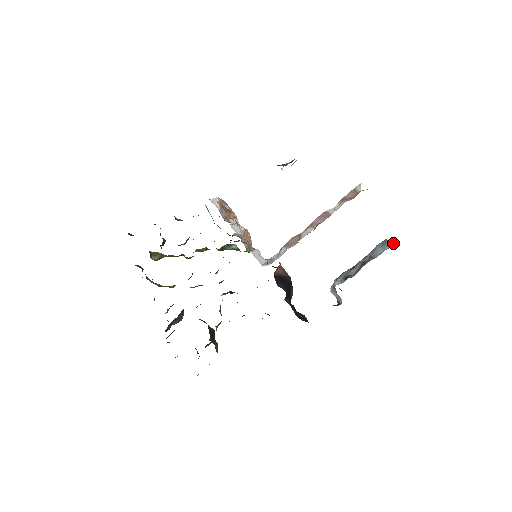
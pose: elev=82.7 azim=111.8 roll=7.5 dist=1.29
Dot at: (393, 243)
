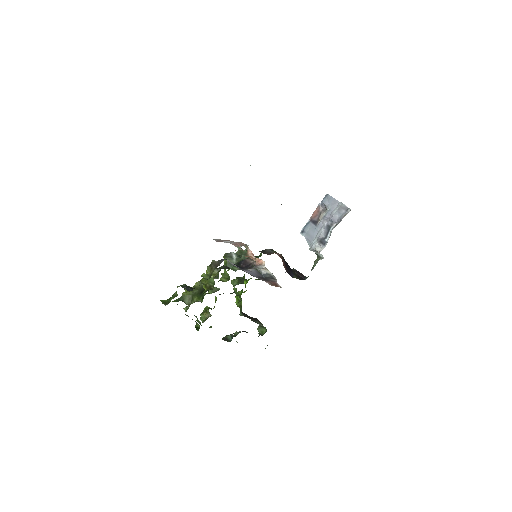
Dot at: (346, 209)
